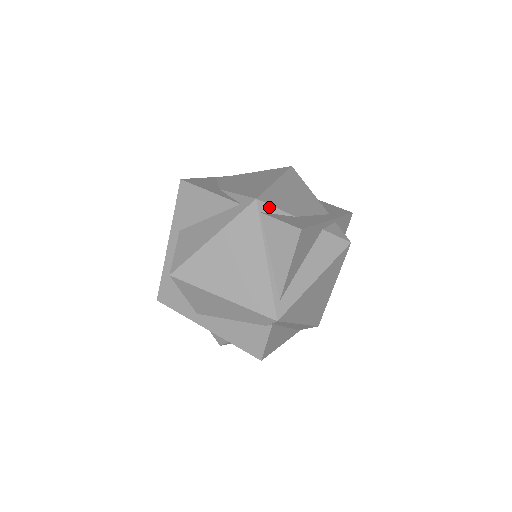
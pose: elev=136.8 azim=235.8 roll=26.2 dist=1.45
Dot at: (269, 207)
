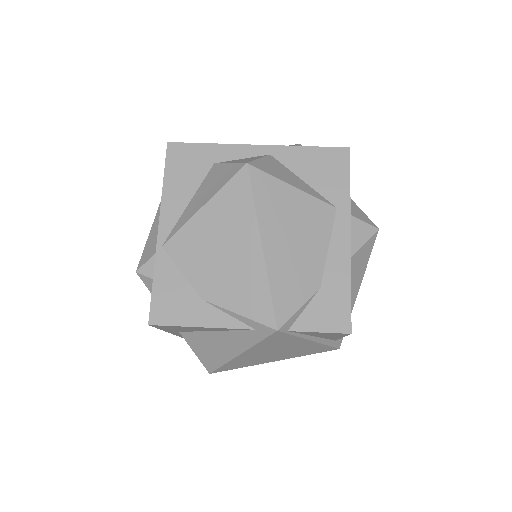
Dot at: (293, 318)
